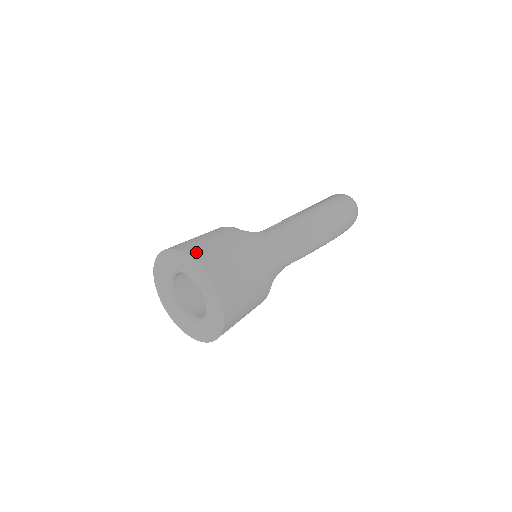
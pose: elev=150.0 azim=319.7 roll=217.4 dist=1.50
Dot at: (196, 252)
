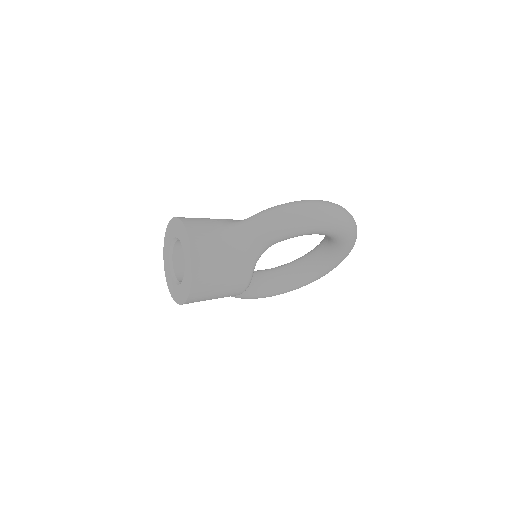
Dot at: (186, 218)
